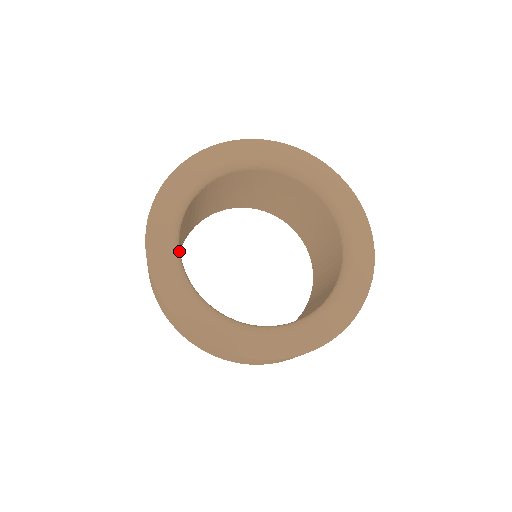
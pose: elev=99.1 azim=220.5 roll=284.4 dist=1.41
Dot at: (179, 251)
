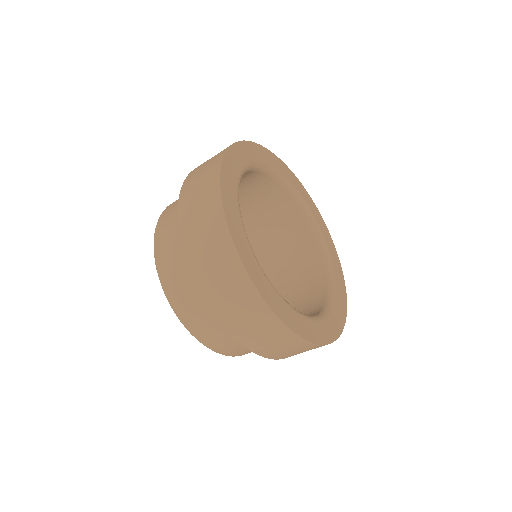
Dot at: (249, 170)
